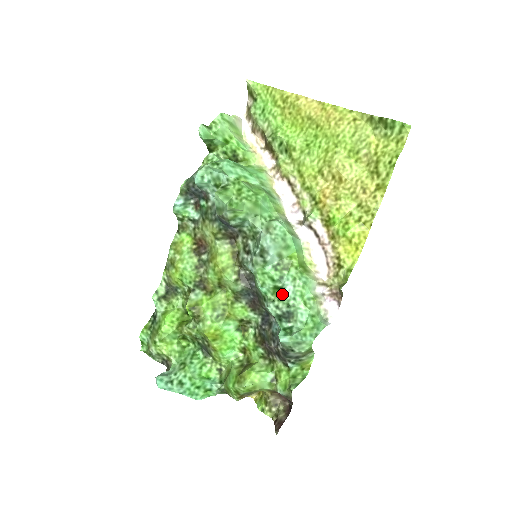
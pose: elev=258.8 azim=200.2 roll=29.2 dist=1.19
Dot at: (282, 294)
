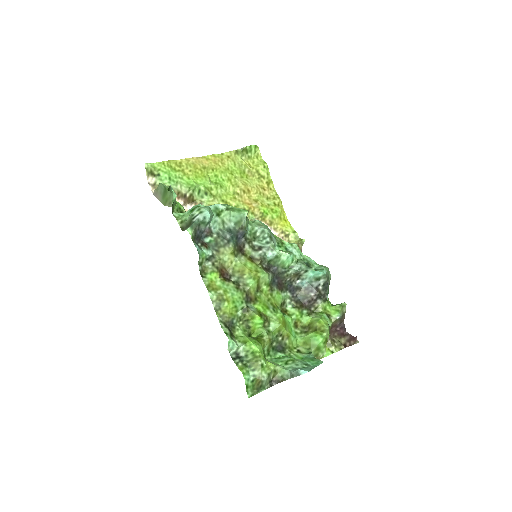
Dot at: occluded
